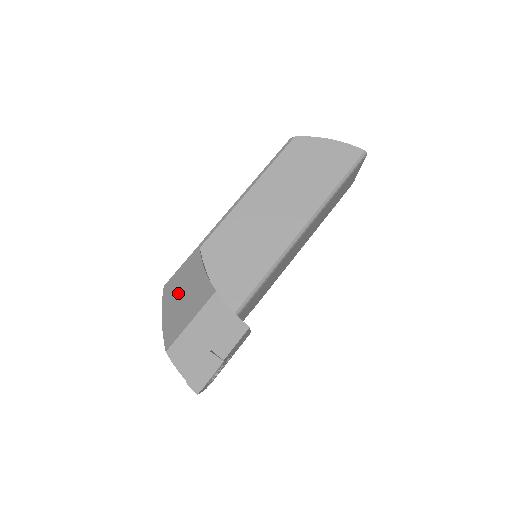
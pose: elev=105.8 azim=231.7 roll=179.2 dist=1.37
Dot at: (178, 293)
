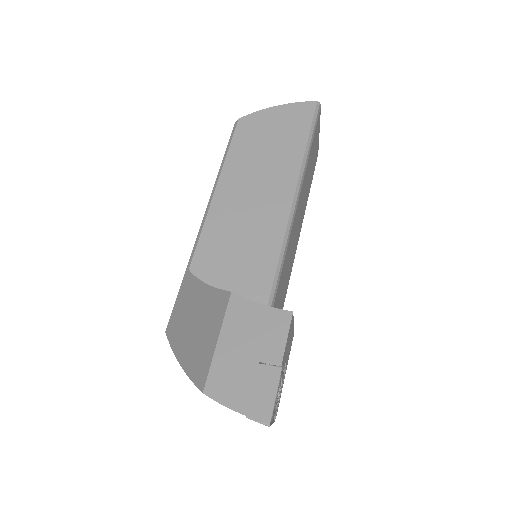
Dot at: (186, 326)
